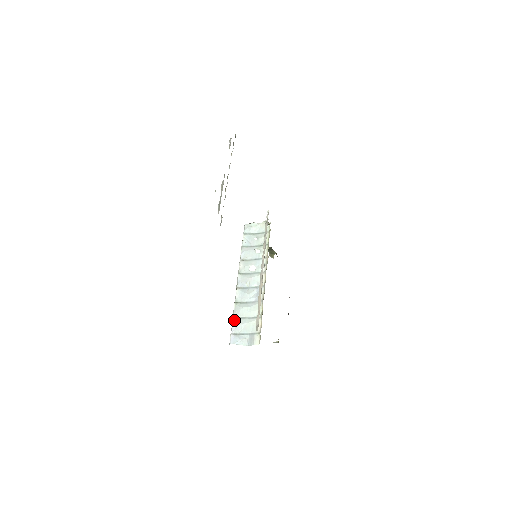
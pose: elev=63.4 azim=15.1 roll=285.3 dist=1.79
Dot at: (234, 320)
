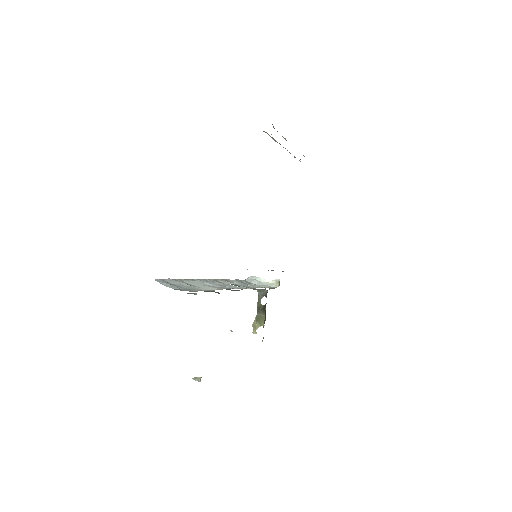
Dot at: (177, 279)
